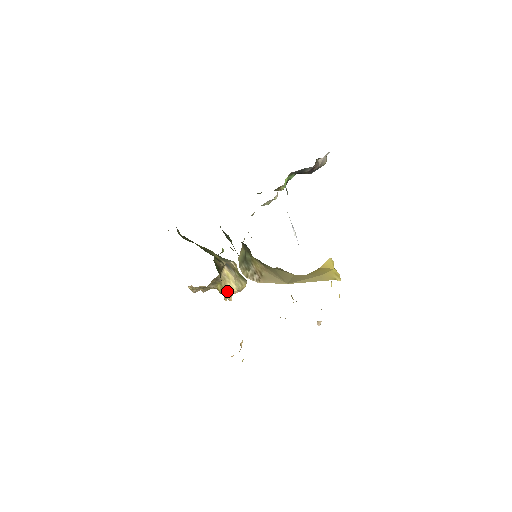
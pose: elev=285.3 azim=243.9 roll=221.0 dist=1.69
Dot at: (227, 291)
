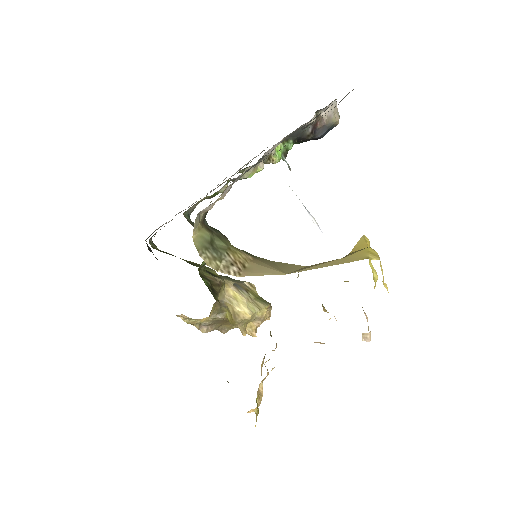
Dot at: (238, 319)
